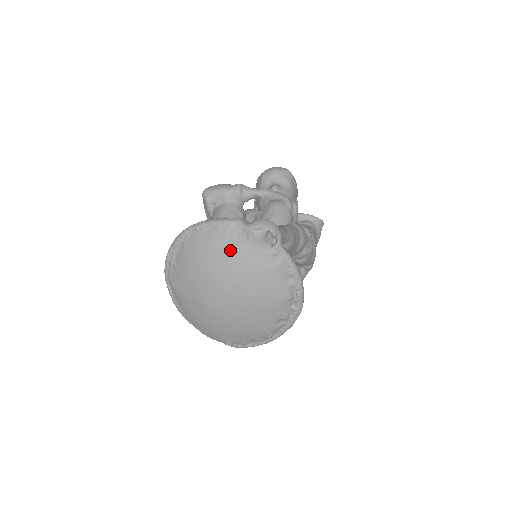
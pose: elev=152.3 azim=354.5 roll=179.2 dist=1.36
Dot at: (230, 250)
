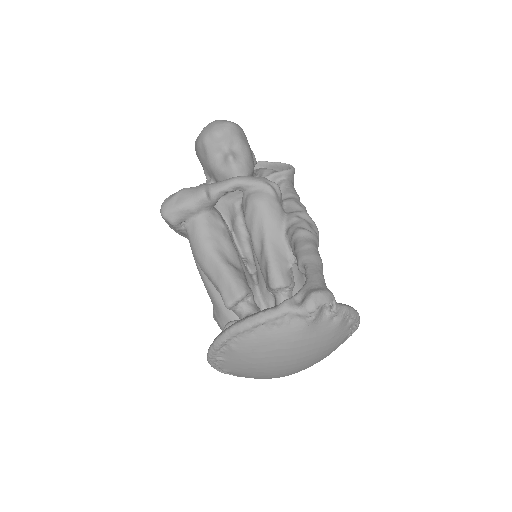
Dot at: (290, 338)
